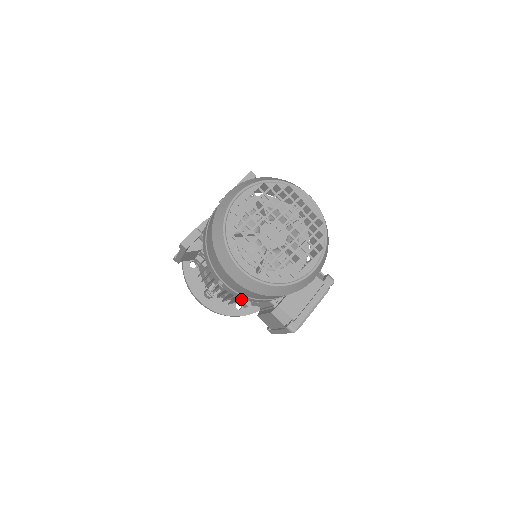
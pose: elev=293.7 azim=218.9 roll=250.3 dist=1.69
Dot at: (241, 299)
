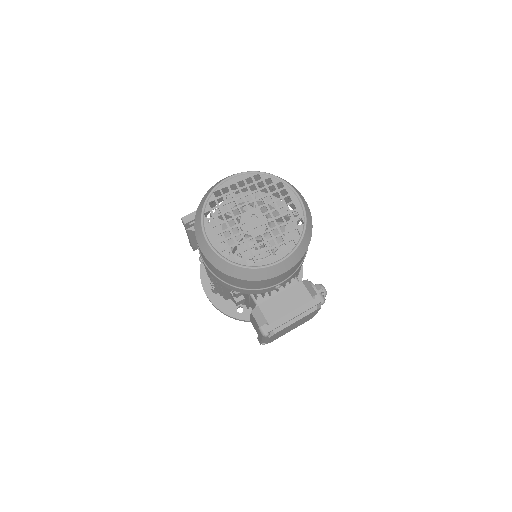
Dot at: (221, 285)
